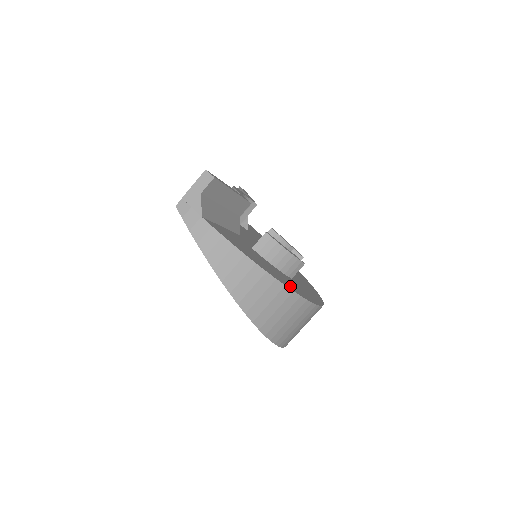
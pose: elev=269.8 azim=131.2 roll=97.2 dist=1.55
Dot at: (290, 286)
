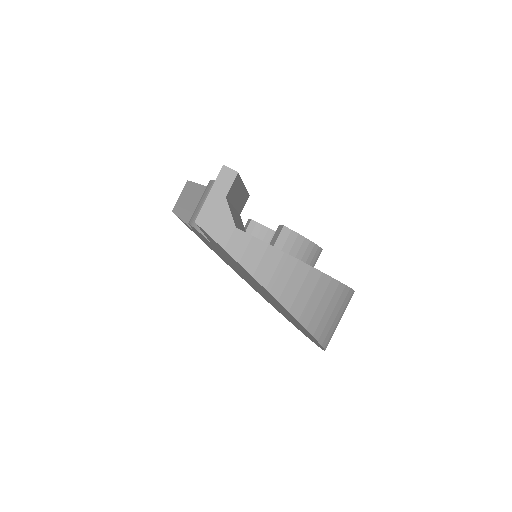
Dot at: occluded
